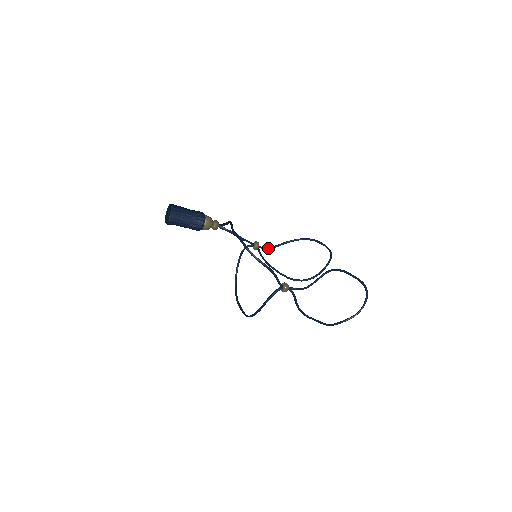
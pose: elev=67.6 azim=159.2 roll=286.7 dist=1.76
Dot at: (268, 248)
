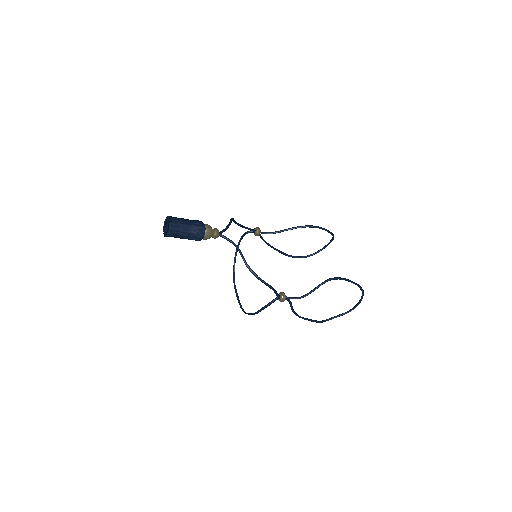
Dot at: (269, 233)
